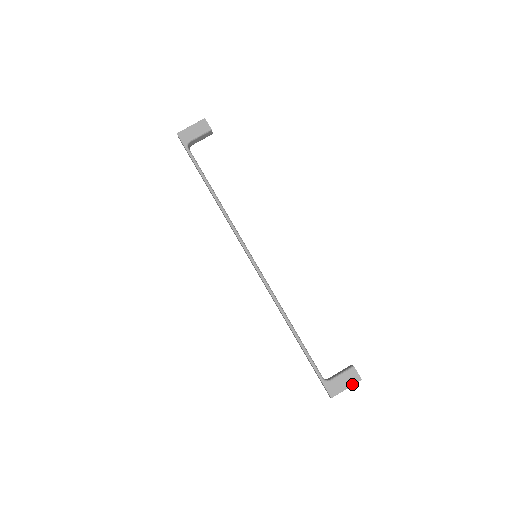
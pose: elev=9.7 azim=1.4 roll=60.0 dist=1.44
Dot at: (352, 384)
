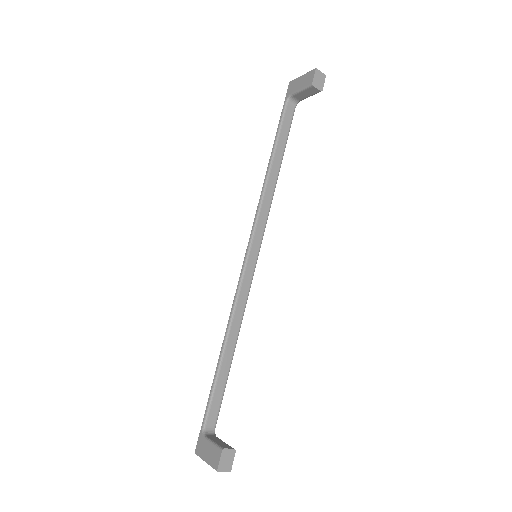
Dot at: (210, 463)
